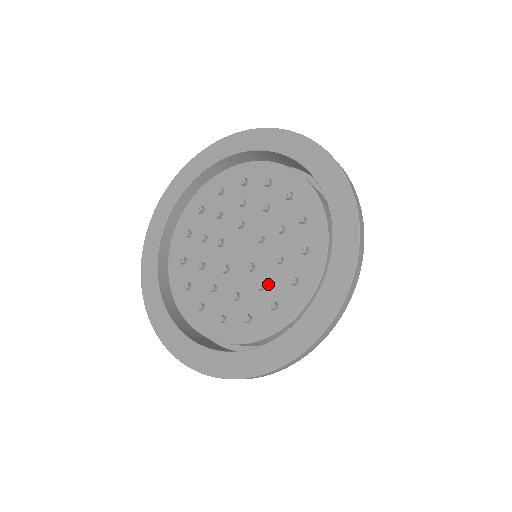
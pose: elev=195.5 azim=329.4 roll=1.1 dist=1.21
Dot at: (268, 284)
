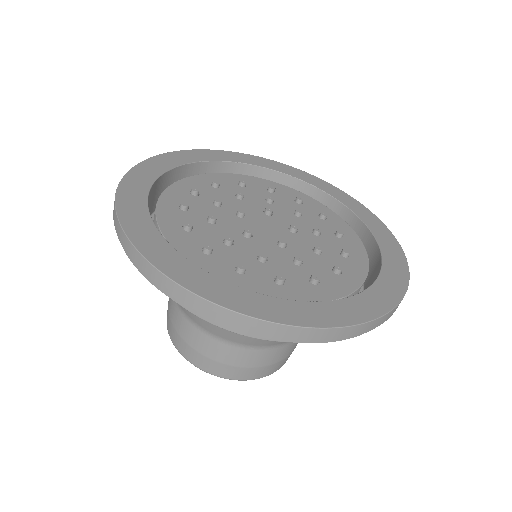
Dot at: (305, 263)
